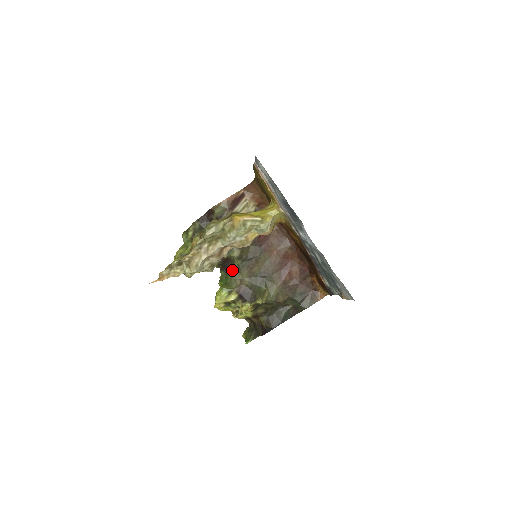
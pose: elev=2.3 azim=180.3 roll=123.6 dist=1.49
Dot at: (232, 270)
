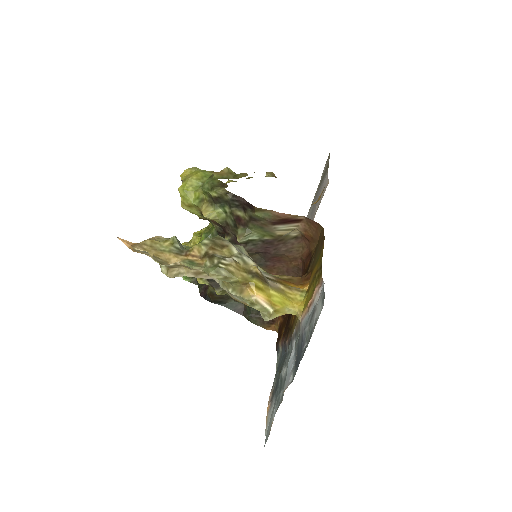
Dot at: occluded
